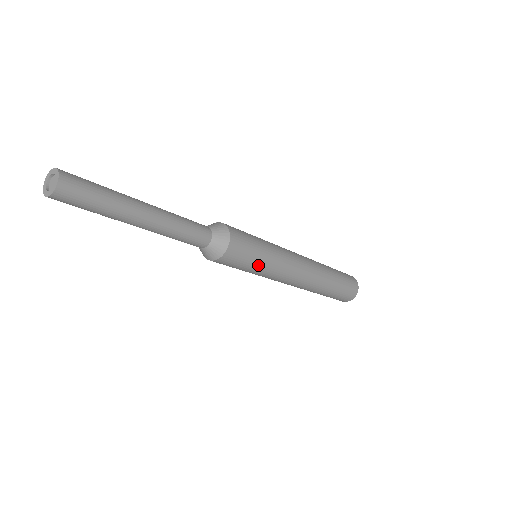
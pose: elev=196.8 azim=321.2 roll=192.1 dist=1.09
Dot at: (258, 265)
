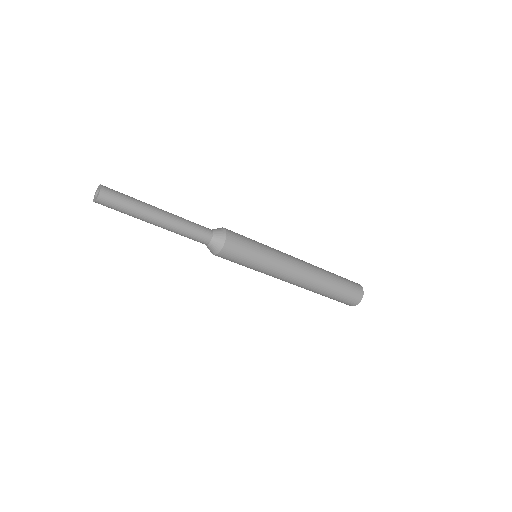
Dot at: (258, 249)
